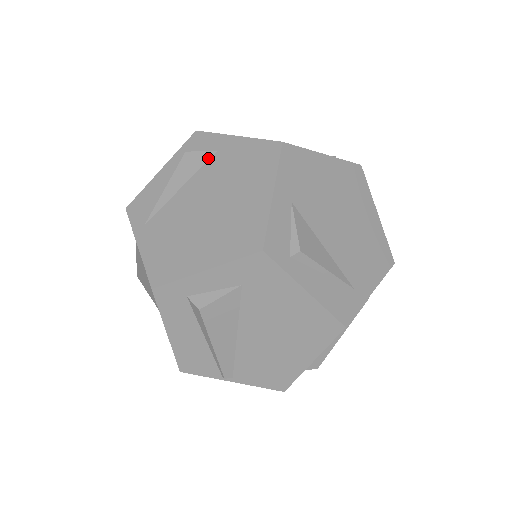
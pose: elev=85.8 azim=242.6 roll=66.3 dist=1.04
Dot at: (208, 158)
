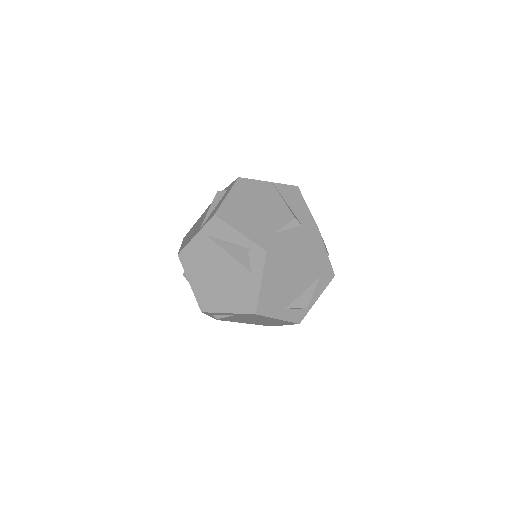
Dot at: (247, 268)
